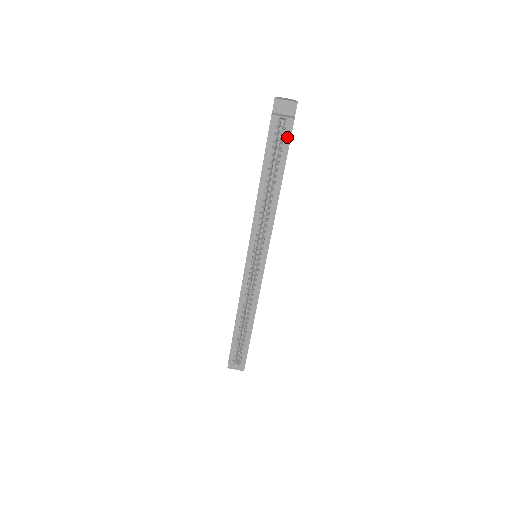
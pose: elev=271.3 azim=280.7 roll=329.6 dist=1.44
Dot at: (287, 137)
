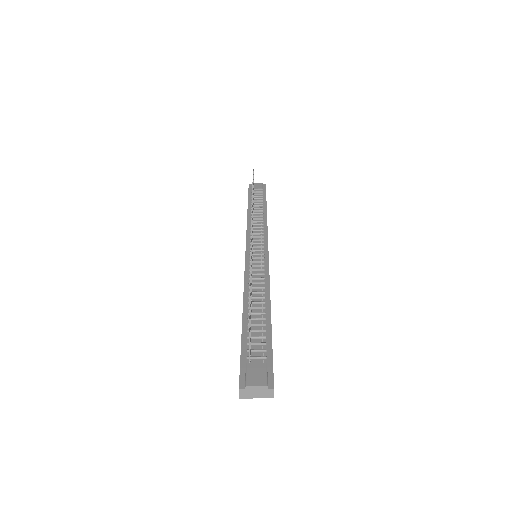
Dot at: occluded
